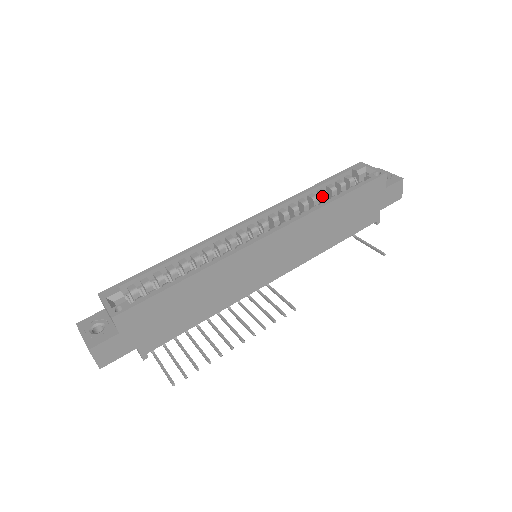
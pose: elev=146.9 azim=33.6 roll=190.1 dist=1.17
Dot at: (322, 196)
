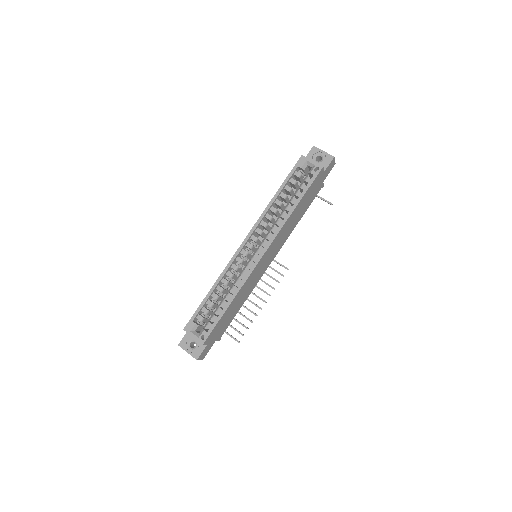
Dot at: (284, 199)
